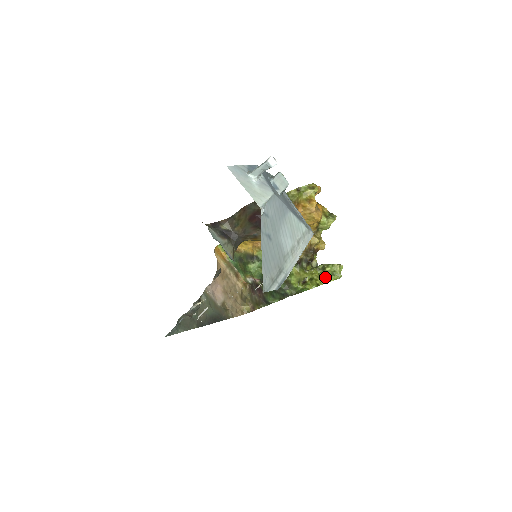
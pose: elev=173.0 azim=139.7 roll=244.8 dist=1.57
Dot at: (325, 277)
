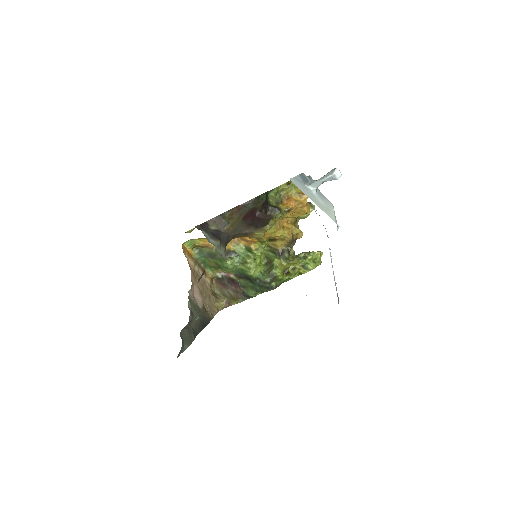
Dot at: (308, 265)
